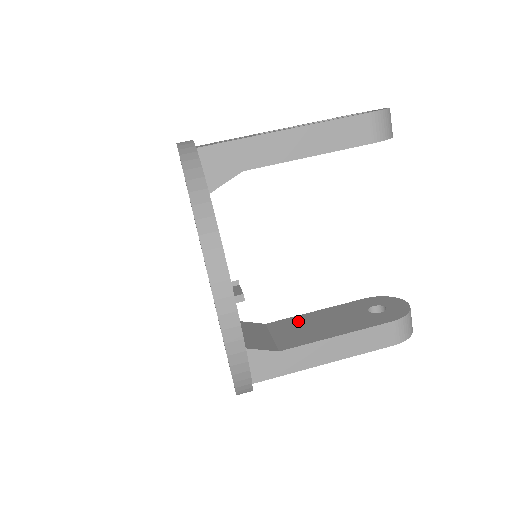
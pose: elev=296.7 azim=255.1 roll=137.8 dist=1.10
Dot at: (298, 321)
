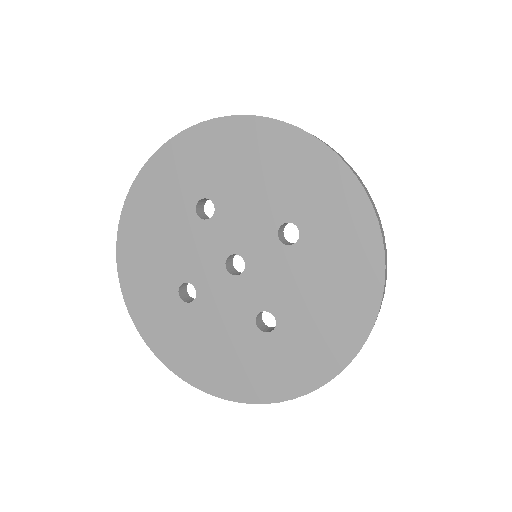
Dot at: occluded
